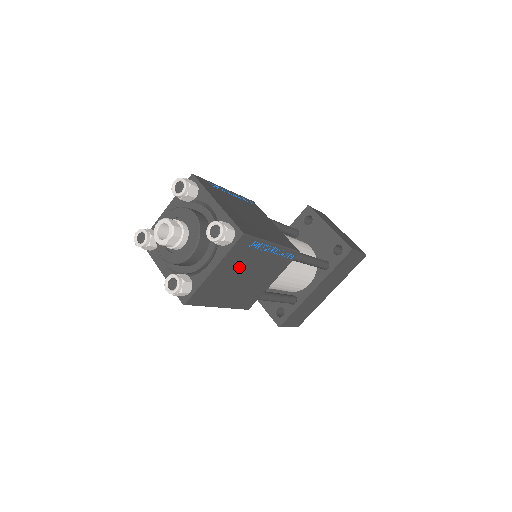
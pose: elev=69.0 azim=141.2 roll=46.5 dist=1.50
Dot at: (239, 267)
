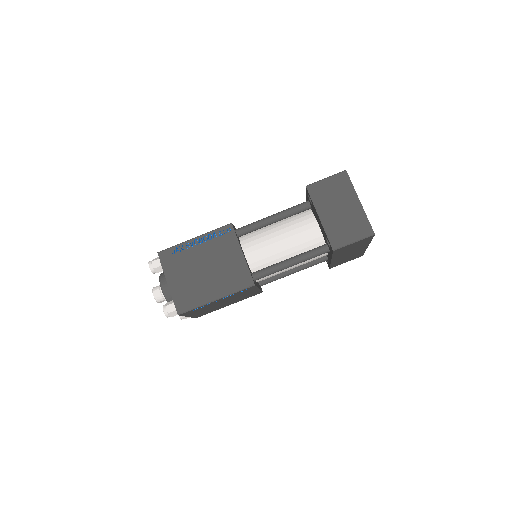
Dot at: (207, 308)
